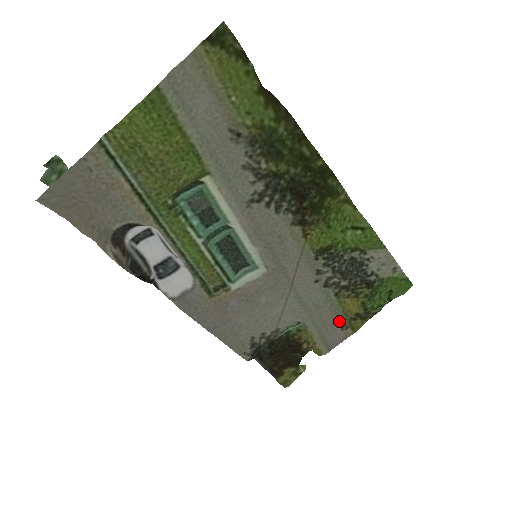
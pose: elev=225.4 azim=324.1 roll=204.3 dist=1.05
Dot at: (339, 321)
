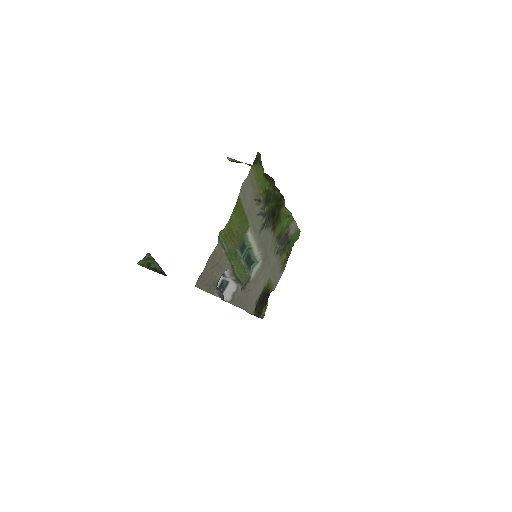
Dot at: (280, 268)
